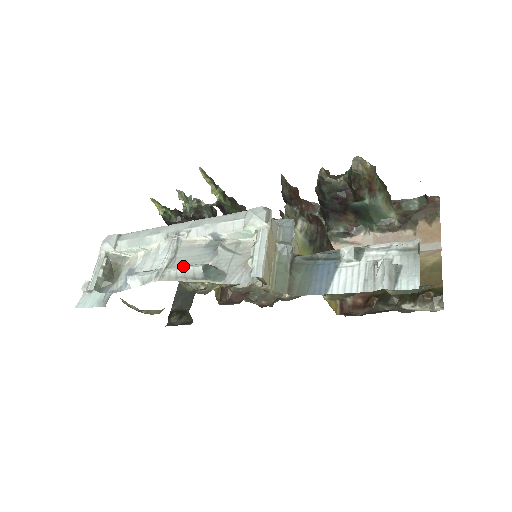
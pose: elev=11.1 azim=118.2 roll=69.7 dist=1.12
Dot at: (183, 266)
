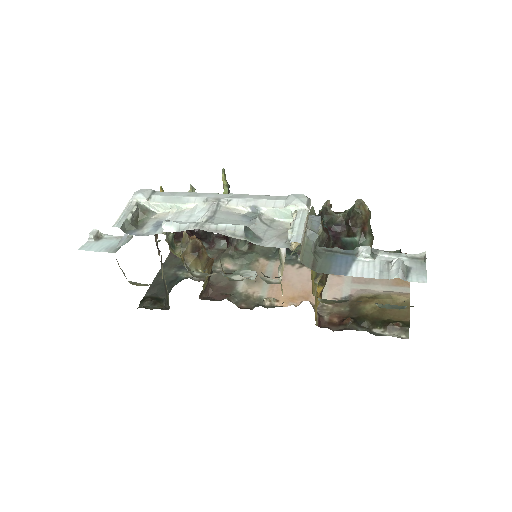
Dot at: (223, 223)
